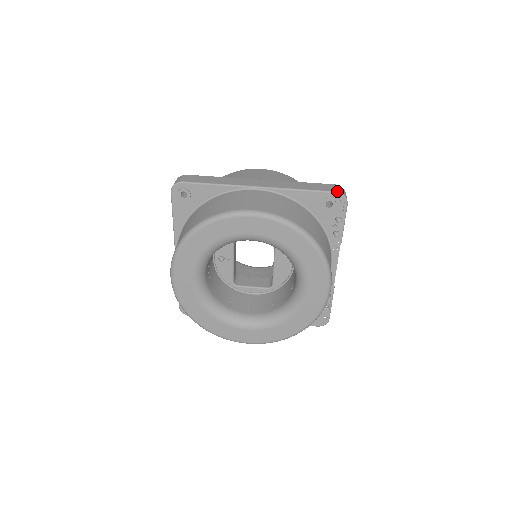
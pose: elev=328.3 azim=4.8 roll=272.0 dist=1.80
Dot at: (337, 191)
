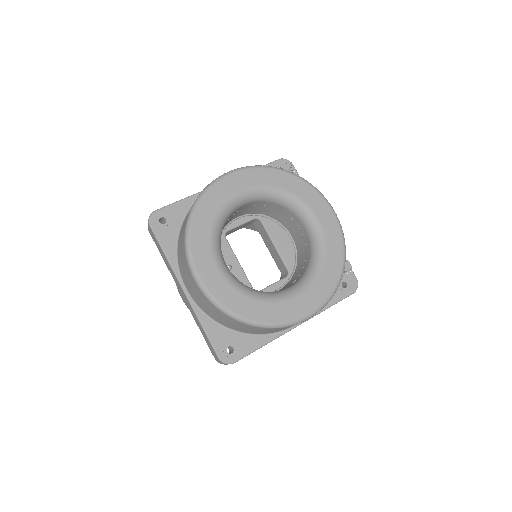
Dot at: (279, 159)
